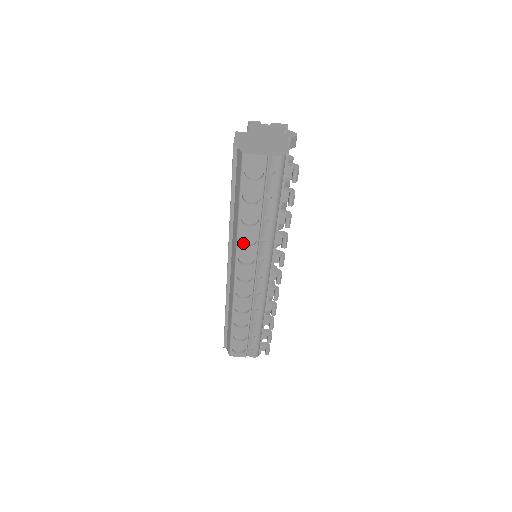
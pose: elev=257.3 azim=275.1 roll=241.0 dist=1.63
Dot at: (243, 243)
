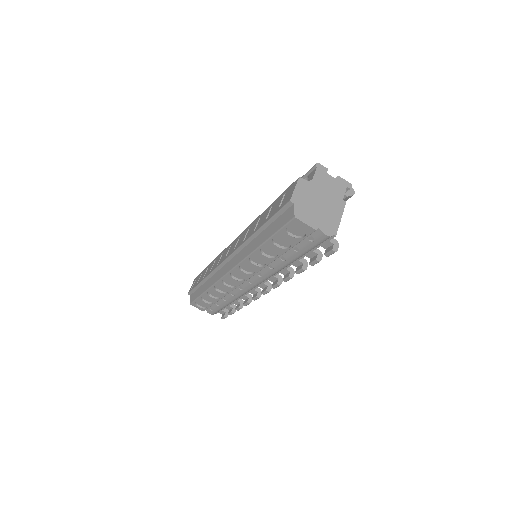
Dot at: (251, 259)
